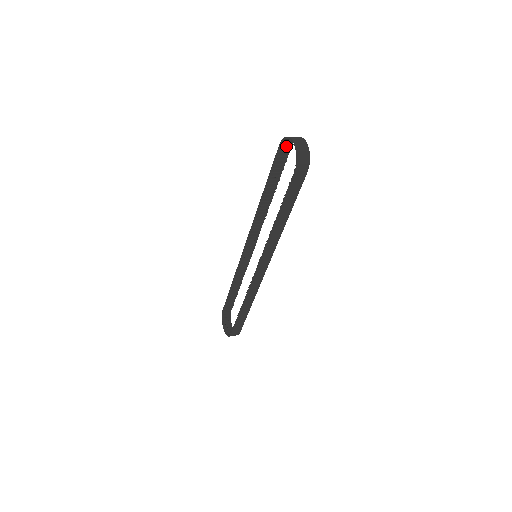
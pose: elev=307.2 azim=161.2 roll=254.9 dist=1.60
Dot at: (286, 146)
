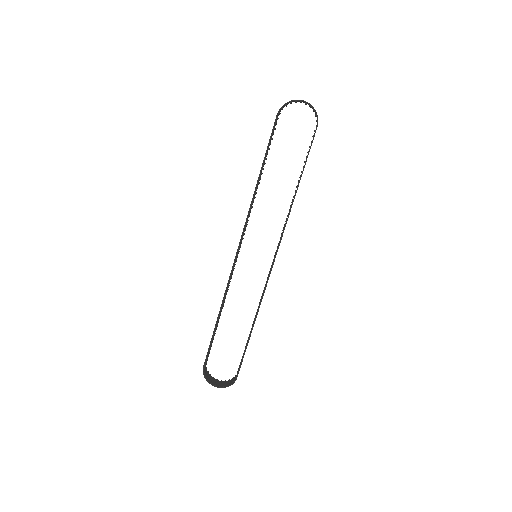
Dot at: (277, 116)
